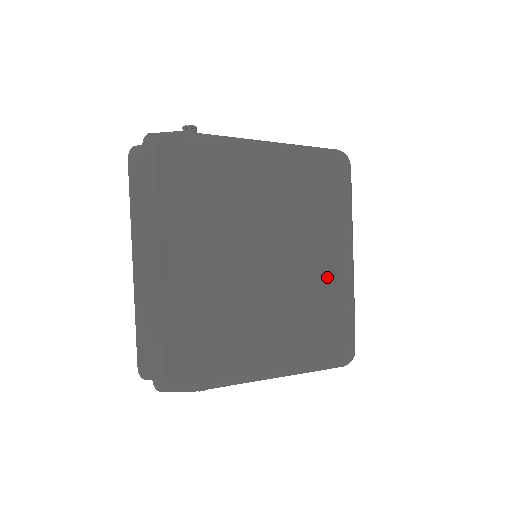
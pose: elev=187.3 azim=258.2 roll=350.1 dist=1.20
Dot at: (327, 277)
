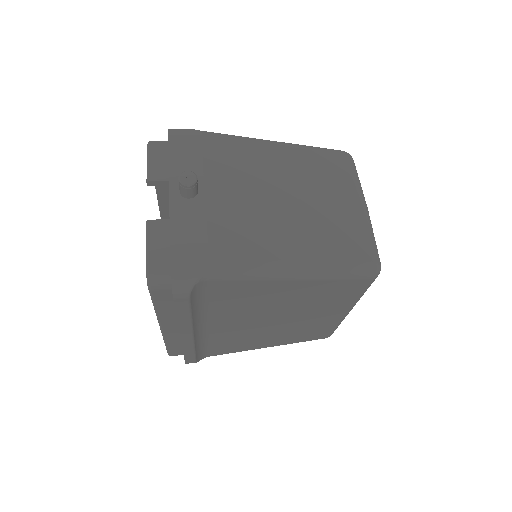
Dot at: (333, 319)
